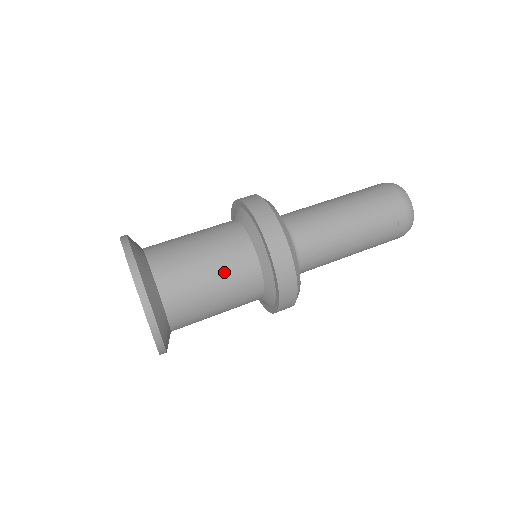
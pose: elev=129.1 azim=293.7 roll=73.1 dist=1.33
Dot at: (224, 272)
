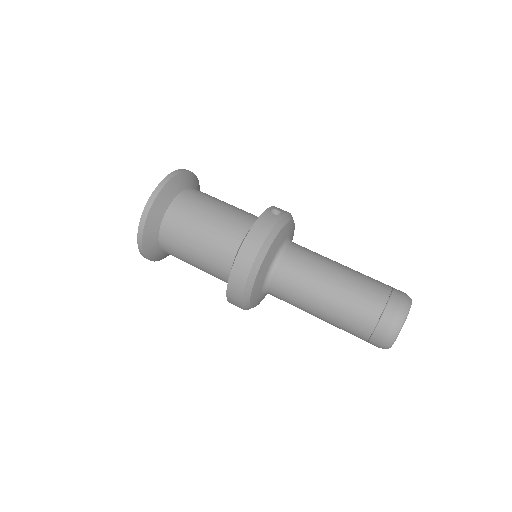
Dot at: (203, 266)
